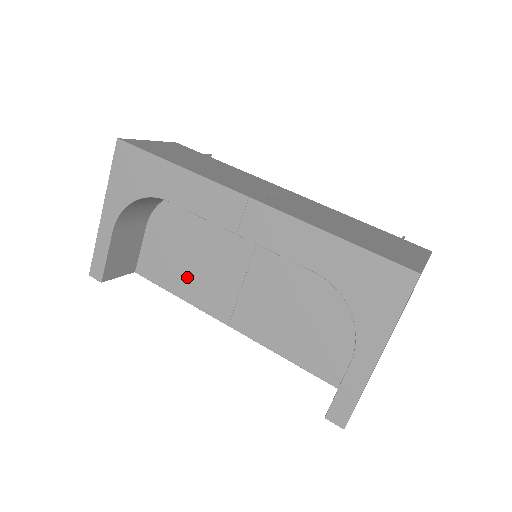
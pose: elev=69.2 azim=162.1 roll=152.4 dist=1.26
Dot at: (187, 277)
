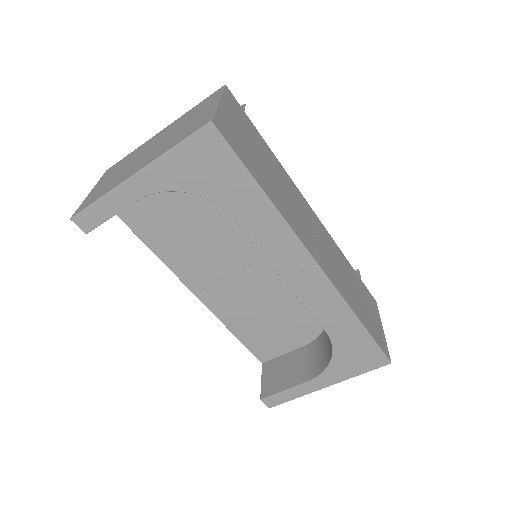
Dot at: (175, 242)
